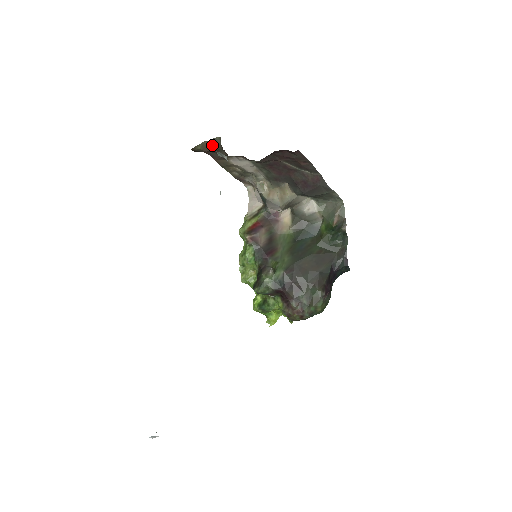
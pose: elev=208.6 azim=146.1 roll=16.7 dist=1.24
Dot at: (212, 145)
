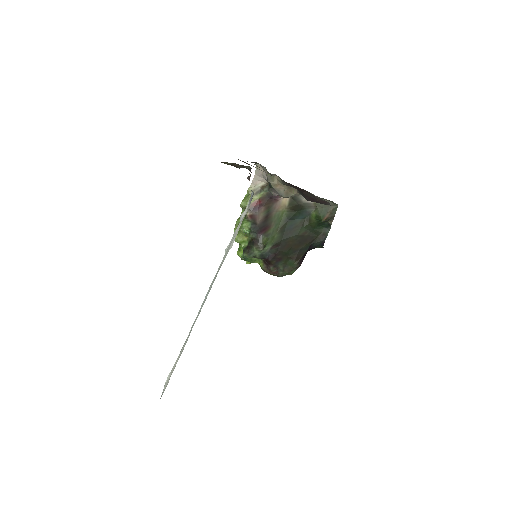
Dot at: (240, 166)
